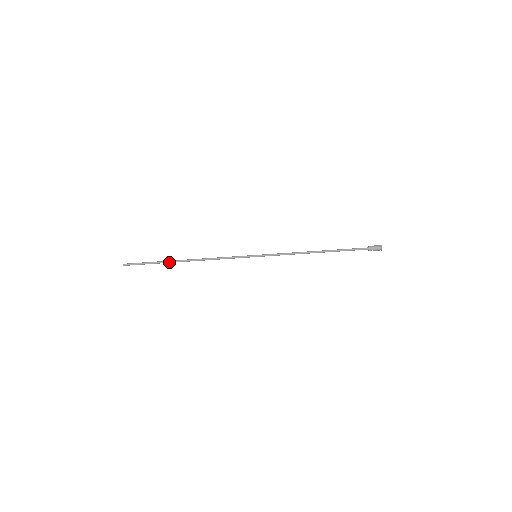
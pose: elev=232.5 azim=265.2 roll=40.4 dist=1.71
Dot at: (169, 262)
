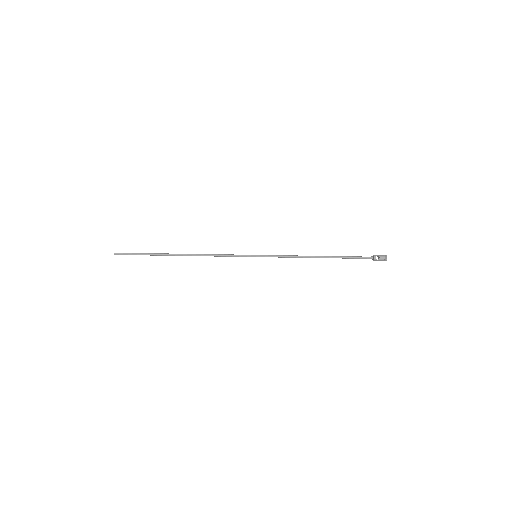
Dot at: (164, 254)
